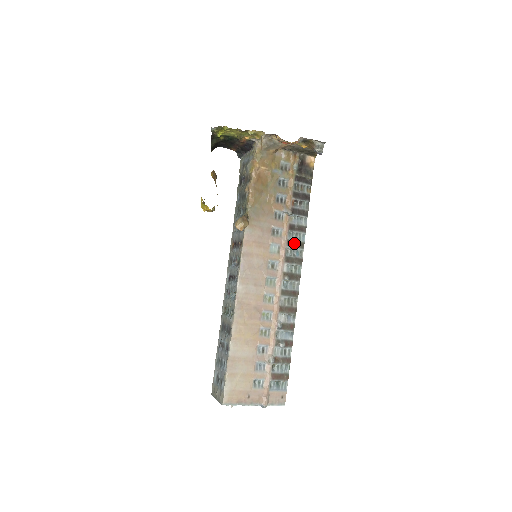
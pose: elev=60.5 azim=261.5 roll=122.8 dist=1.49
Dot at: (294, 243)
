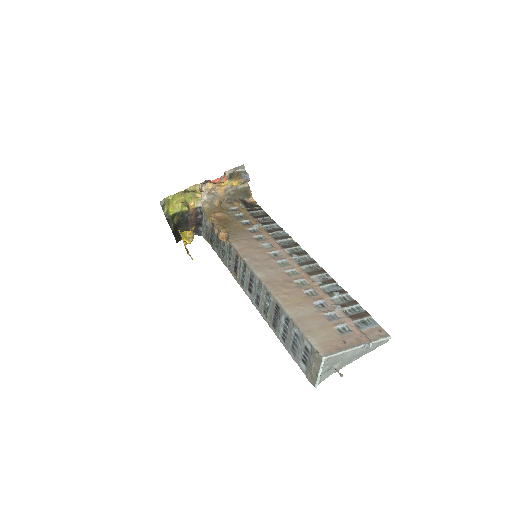
Dot at: (280, 238)
